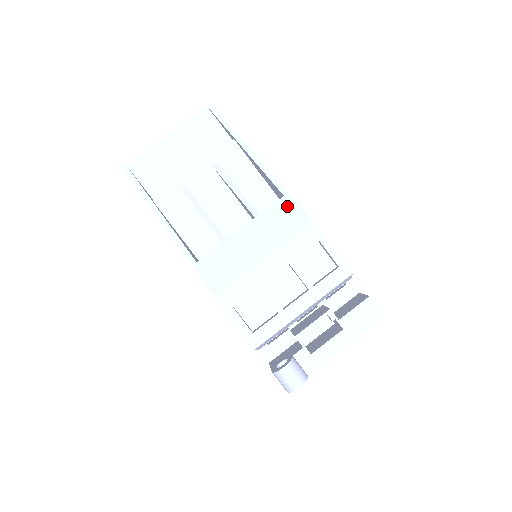
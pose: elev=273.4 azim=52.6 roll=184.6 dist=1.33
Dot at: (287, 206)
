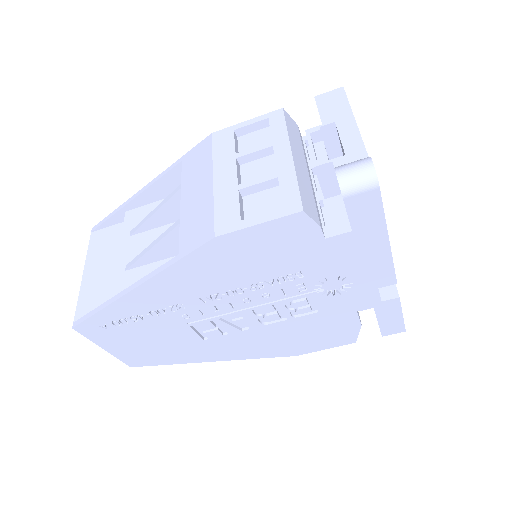
Dot at: (190, 157)
